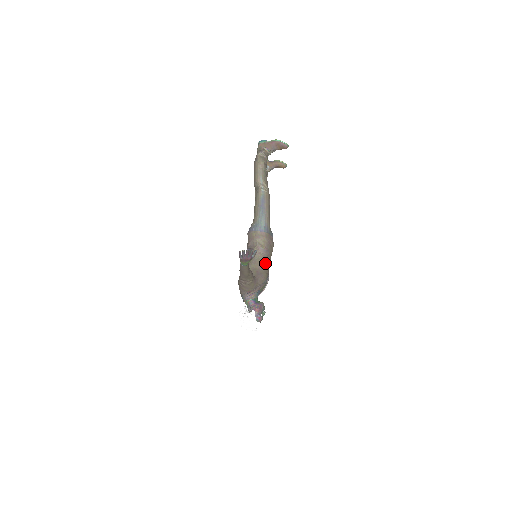
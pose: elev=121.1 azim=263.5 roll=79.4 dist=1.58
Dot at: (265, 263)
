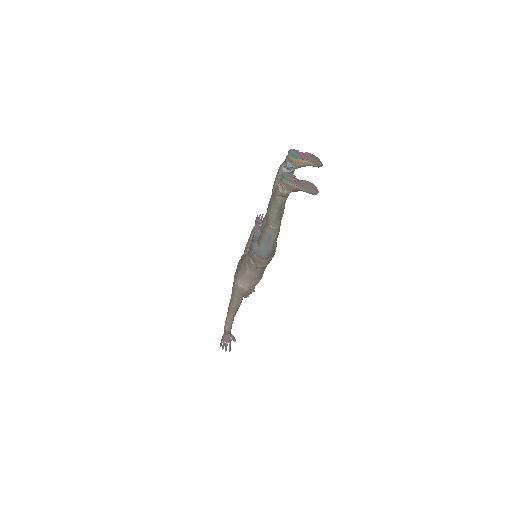
Dot at: (260, 274)
